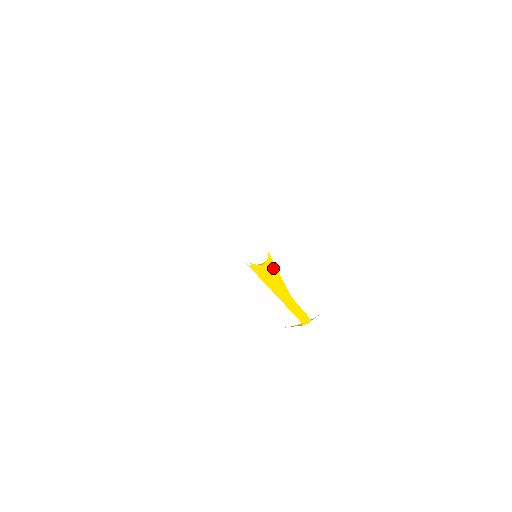
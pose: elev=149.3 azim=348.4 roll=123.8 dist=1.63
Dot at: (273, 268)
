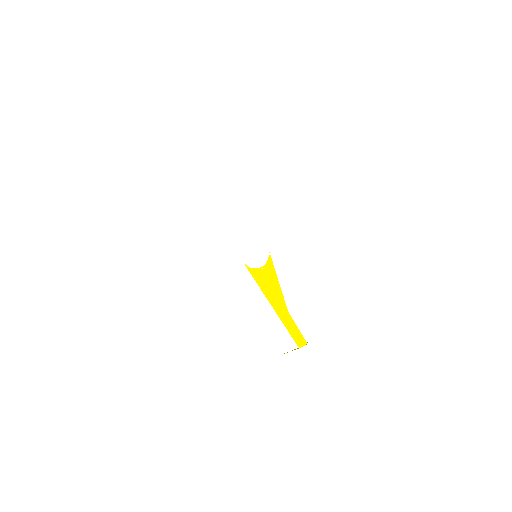
Dot at: (273, 270)
